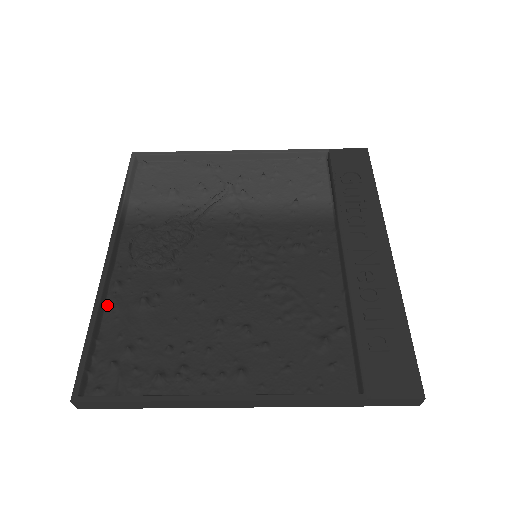
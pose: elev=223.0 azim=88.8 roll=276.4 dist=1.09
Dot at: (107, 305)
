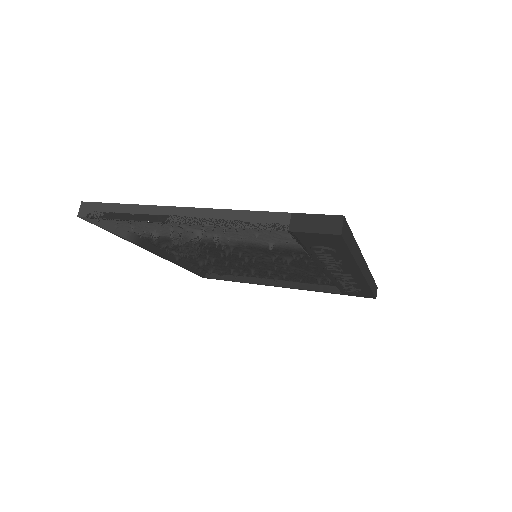
Dot at: (182, 260)
